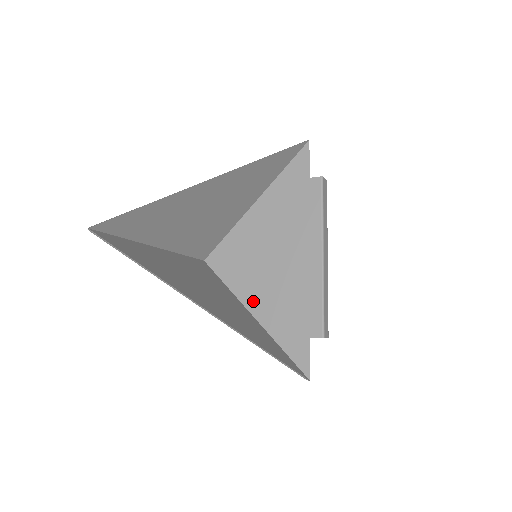
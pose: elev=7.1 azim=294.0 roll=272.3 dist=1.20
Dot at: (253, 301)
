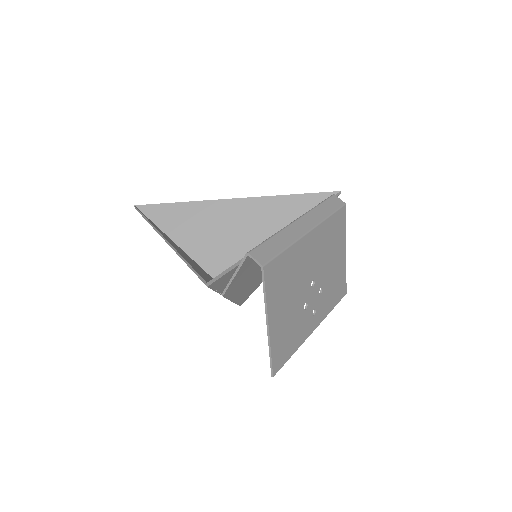
Dot at: occluded
